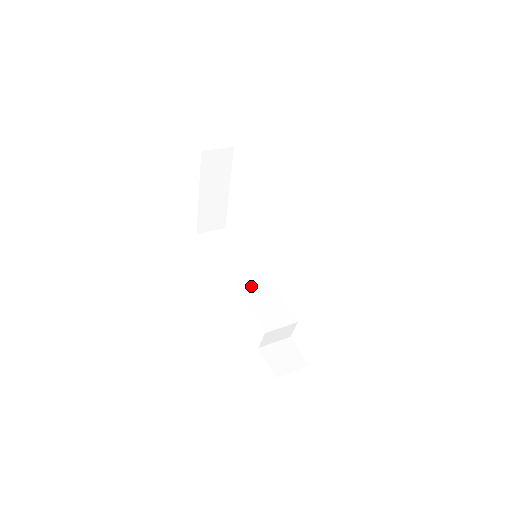
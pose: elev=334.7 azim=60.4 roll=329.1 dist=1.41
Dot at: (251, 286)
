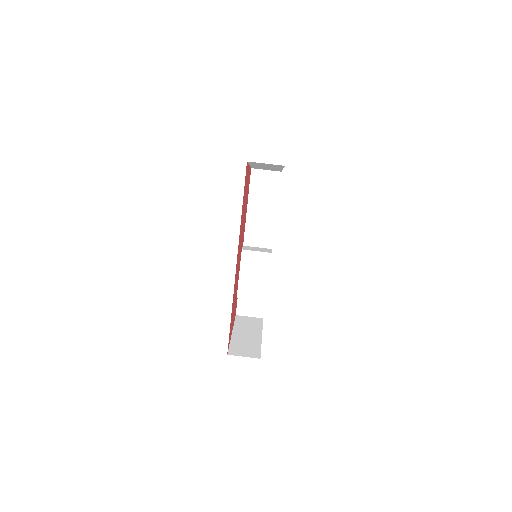
Dot at: (252, 258)
